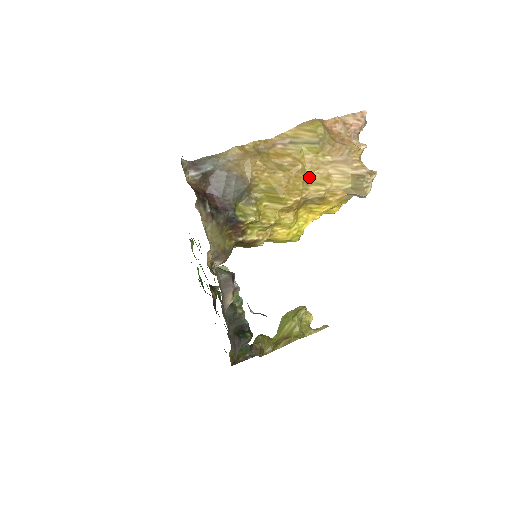
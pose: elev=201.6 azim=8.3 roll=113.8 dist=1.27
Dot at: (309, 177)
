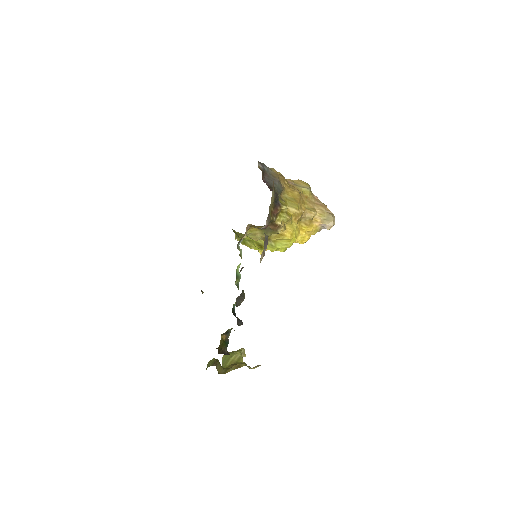
Dot at: (305, 205)
